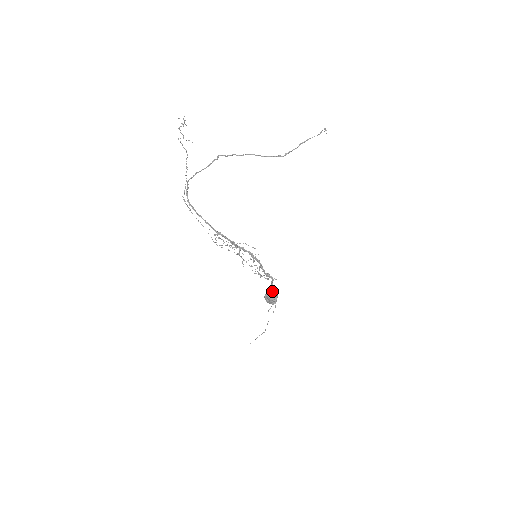
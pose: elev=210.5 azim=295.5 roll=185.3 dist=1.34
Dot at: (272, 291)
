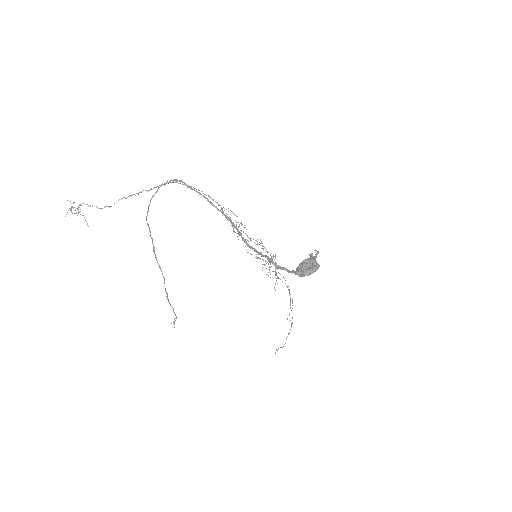
Dot at: (310, 258)
